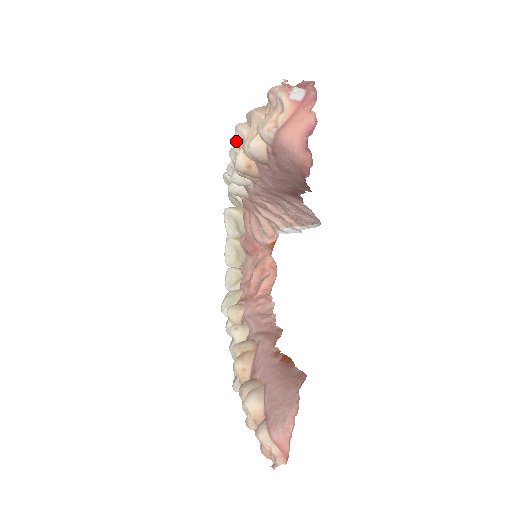
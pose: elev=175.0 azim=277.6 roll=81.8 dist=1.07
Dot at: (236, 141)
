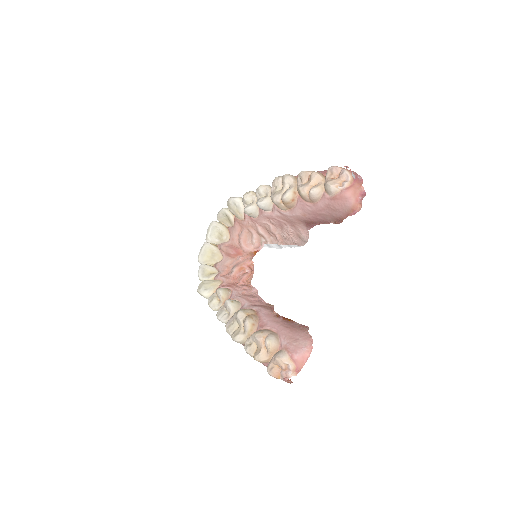
Dot at: (275, 182)
